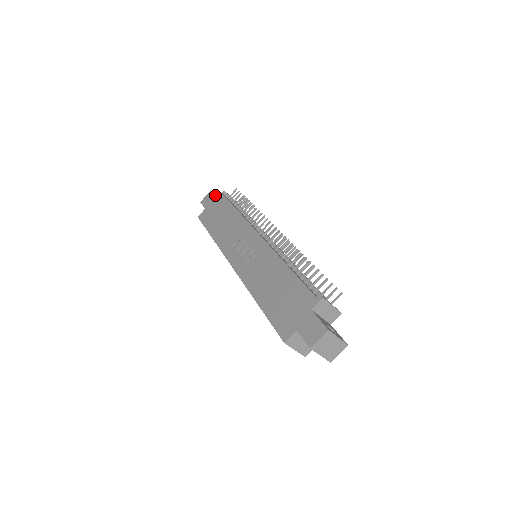
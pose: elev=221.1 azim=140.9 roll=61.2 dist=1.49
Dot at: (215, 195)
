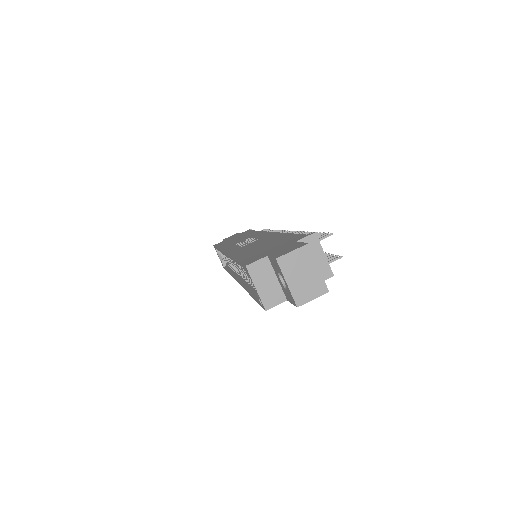
Dot at: occluded
